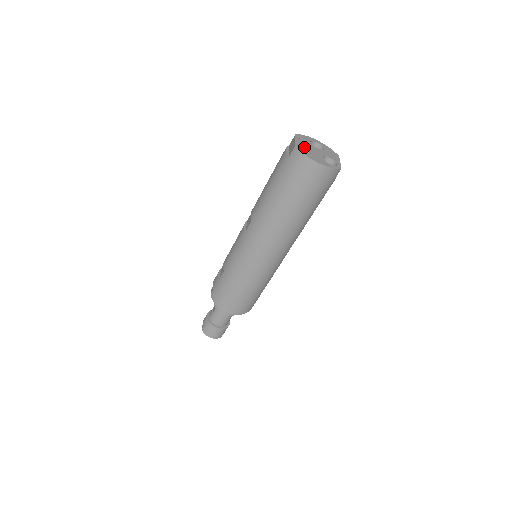
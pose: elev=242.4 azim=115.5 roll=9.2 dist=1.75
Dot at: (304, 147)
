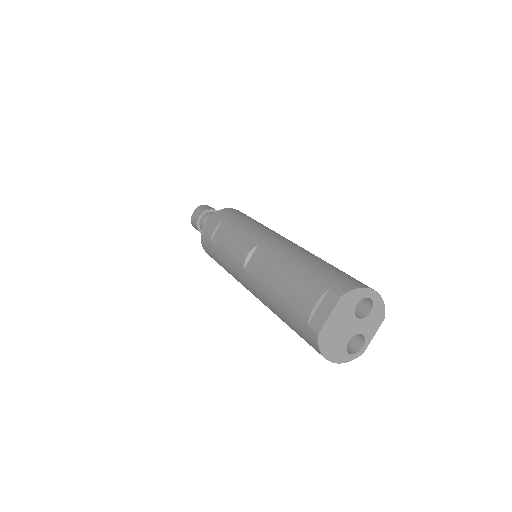
Dot at: (333, 329)
